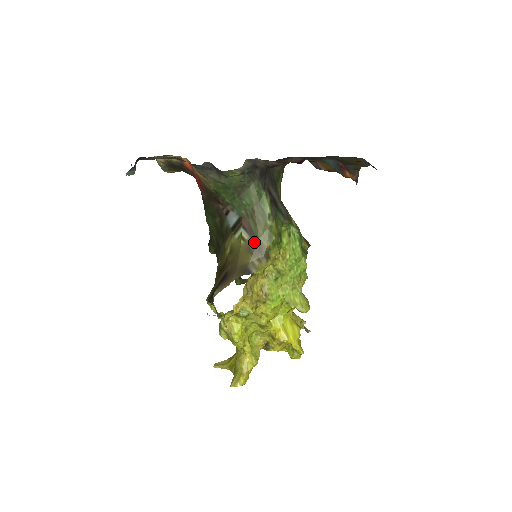
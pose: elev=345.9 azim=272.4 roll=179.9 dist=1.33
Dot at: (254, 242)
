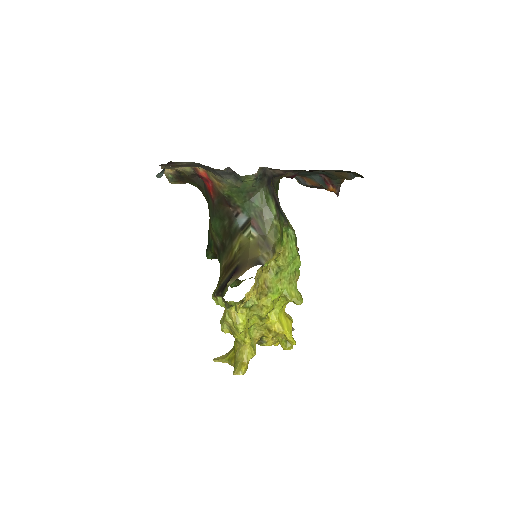
Dot at: (263, 238)
